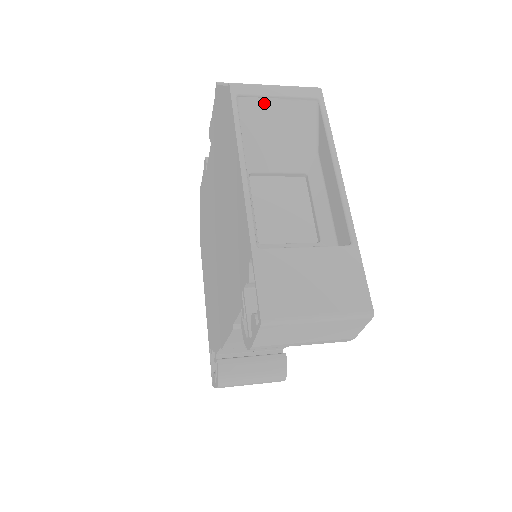
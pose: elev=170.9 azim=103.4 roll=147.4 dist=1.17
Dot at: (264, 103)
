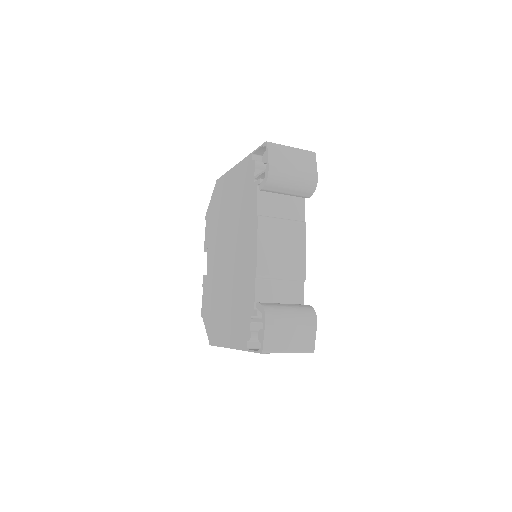
Dot at: occluded
